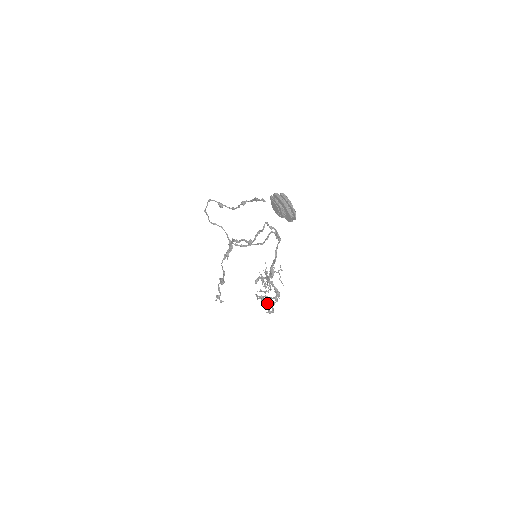
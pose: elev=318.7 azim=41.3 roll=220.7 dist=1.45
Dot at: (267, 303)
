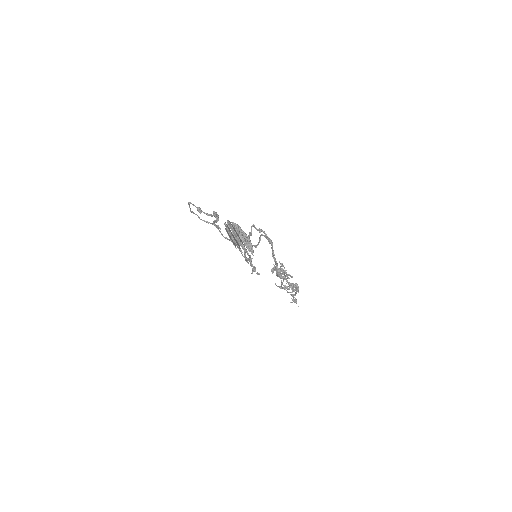
Dot at: occluded
